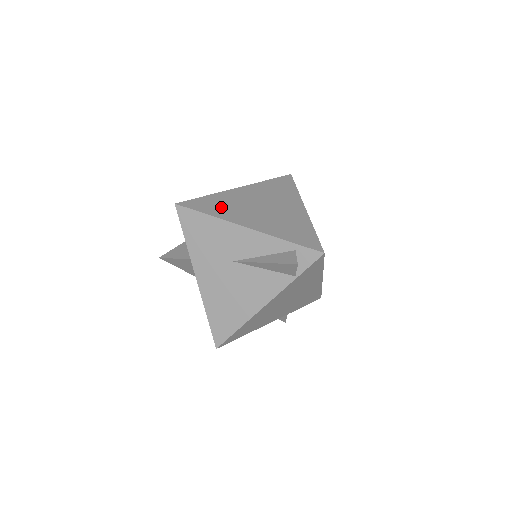
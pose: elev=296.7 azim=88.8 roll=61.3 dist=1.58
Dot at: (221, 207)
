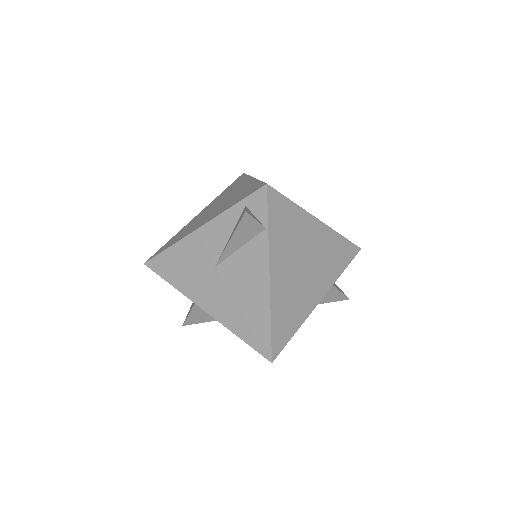
Dot at: (180, 235)
